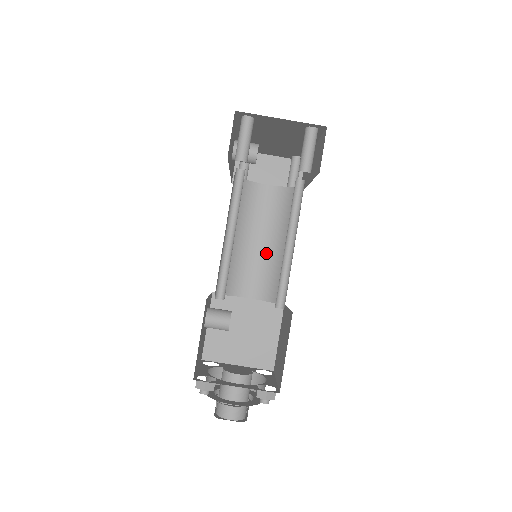
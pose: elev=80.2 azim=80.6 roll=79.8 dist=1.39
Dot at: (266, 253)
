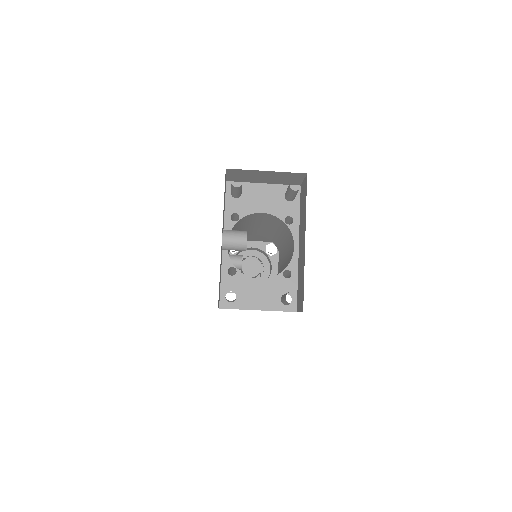
Dot at: (266, 229)
